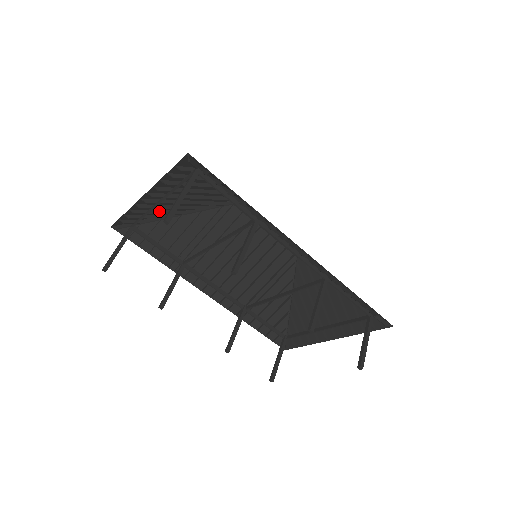
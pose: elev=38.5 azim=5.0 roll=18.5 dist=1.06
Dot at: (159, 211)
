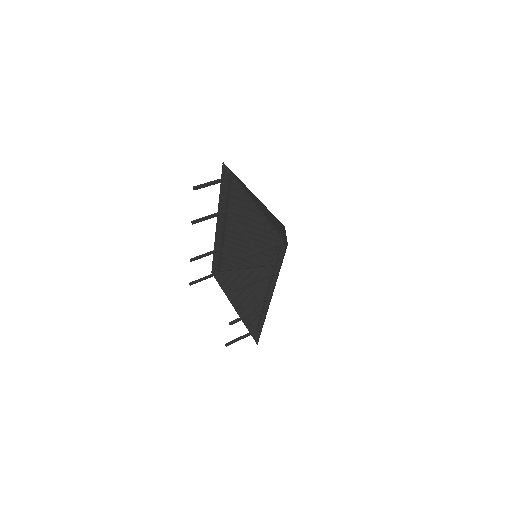
Dot at: occluded
